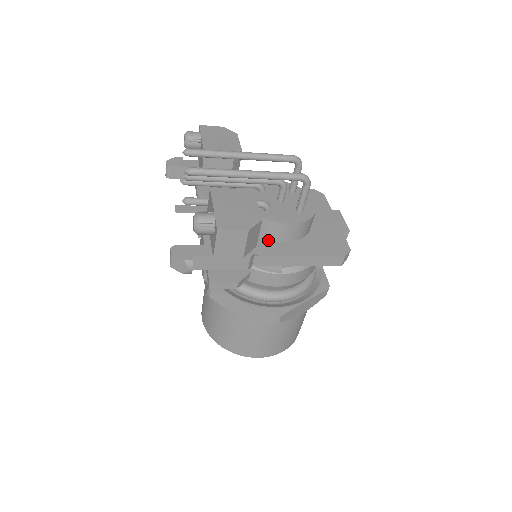
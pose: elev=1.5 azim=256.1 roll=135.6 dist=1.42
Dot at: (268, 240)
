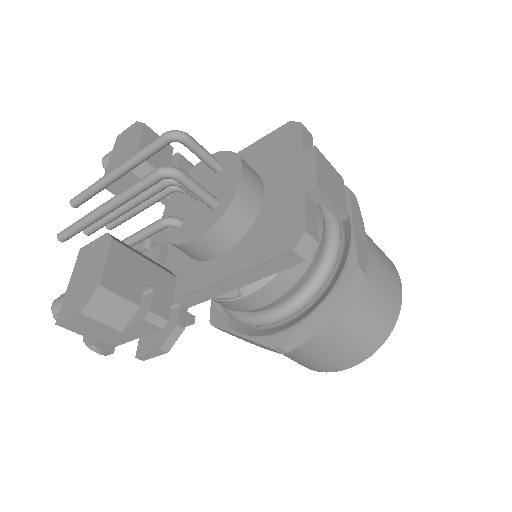
Dot at: (201, 262)
